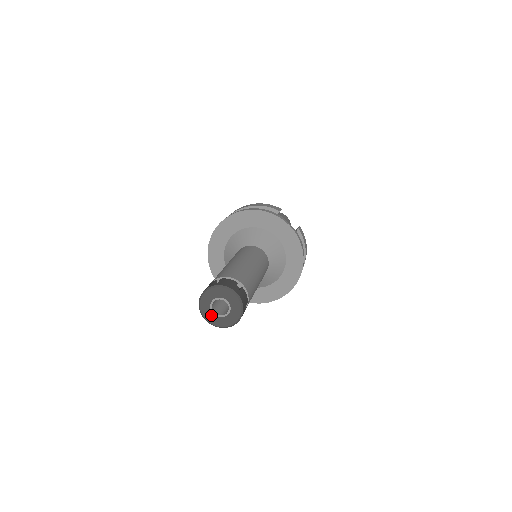
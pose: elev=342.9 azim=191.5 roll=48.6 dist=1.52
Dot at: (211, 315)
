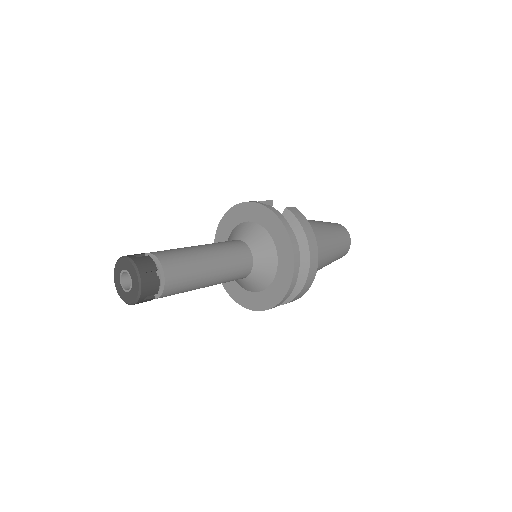
Dot at: (124, 294)
